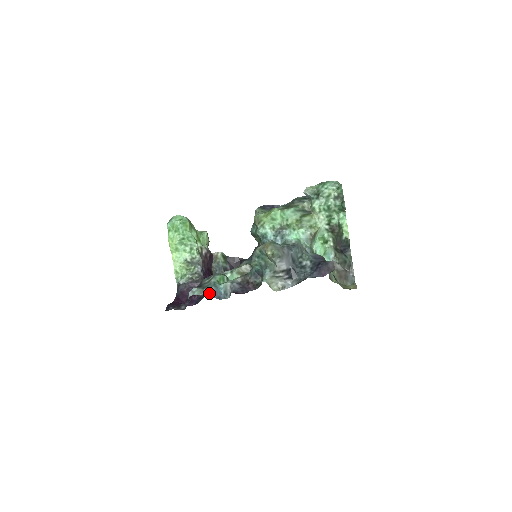
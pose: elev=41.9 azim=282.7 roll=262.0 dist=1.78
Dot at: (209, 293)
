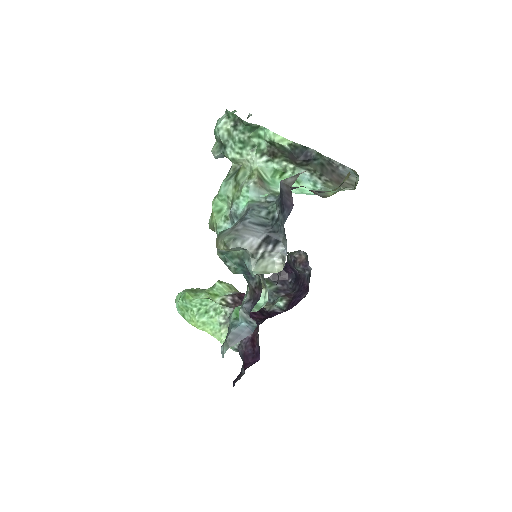
Dot at: (235, 338)
